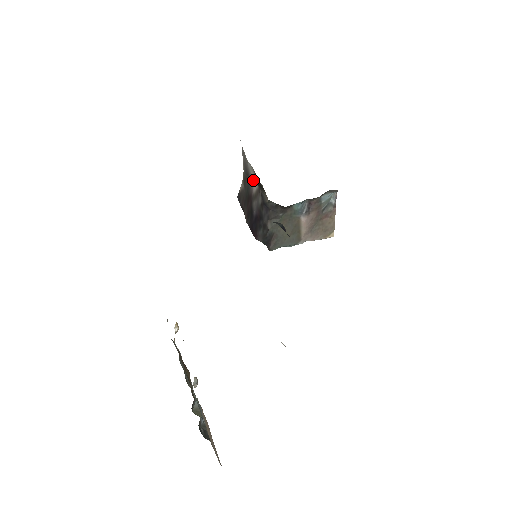
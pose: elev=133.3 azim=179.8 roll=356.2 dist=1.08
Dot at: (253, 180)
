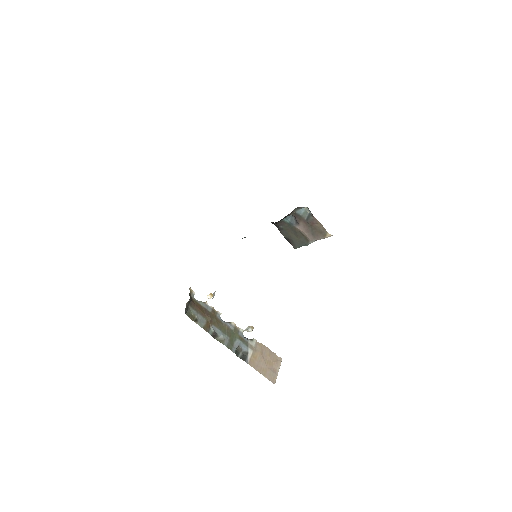
Dot at: occluded
